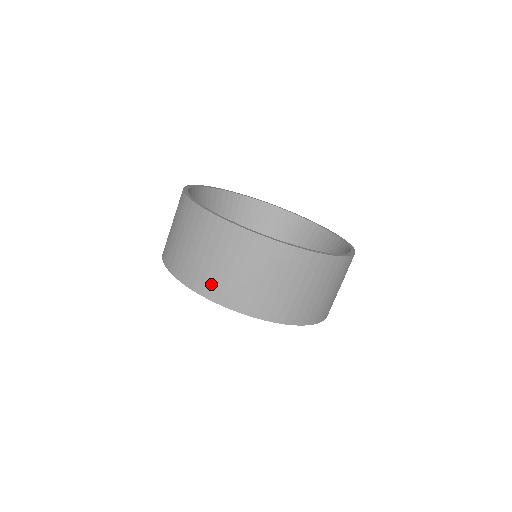
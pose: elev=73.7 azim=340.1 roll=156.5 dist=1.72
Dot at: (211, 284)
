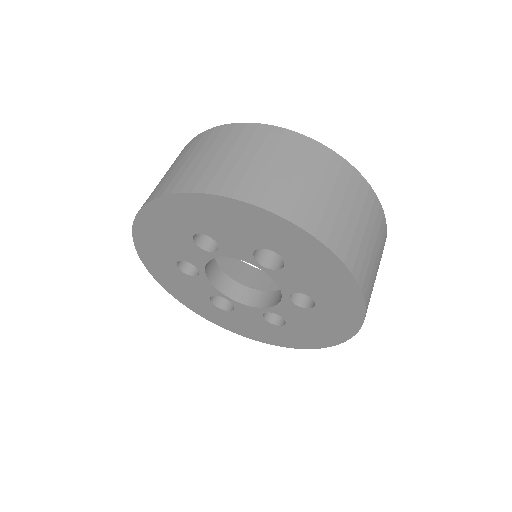
Dot at: (198, 177)
